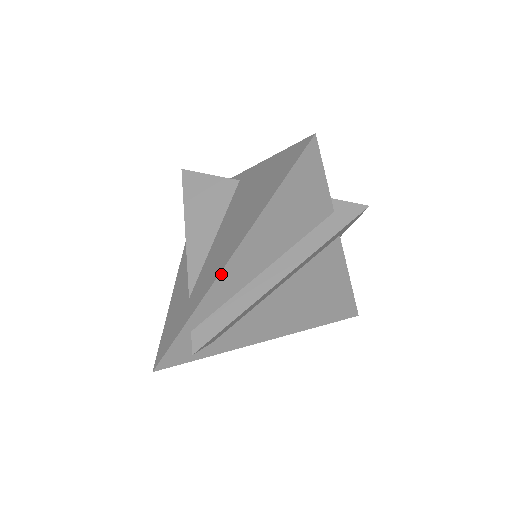
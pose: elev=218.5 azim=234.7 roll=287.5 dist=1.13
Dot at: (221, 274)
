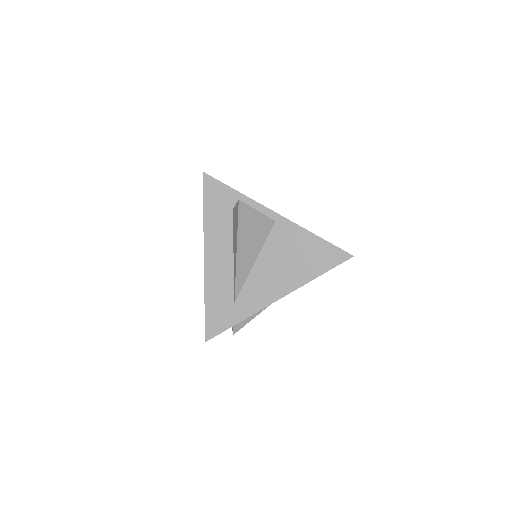
Dot at: (269, 304)
